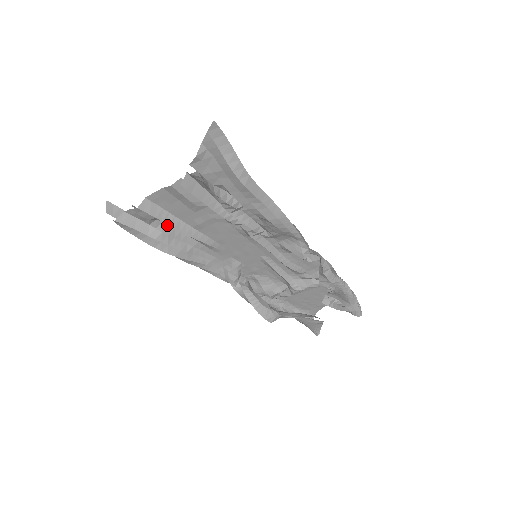
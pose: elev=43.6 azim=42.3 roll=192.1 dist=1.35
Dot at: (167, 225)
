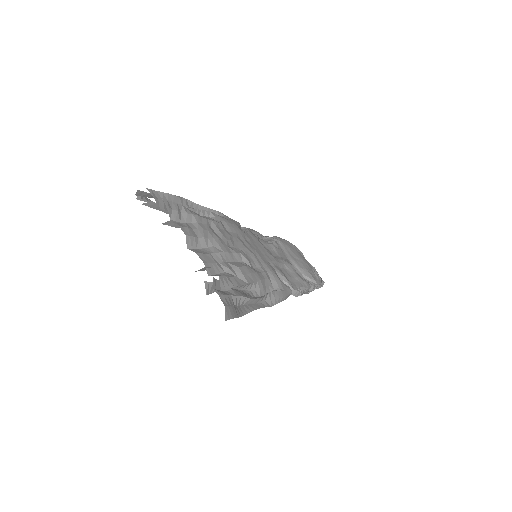
Dot at: occluded
